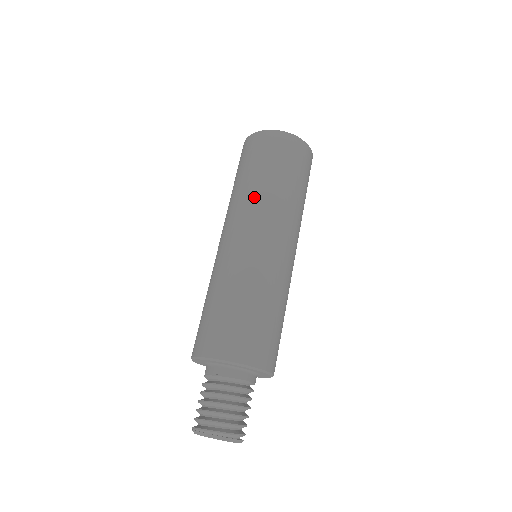
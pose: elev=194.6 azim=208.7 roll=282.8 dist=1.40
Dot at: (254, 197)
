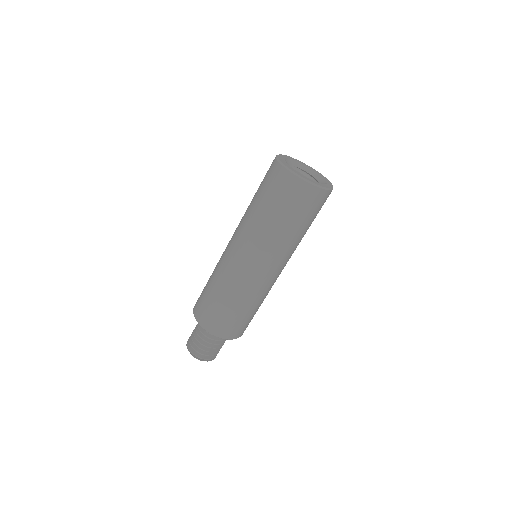
Dot at: (253, 227)
